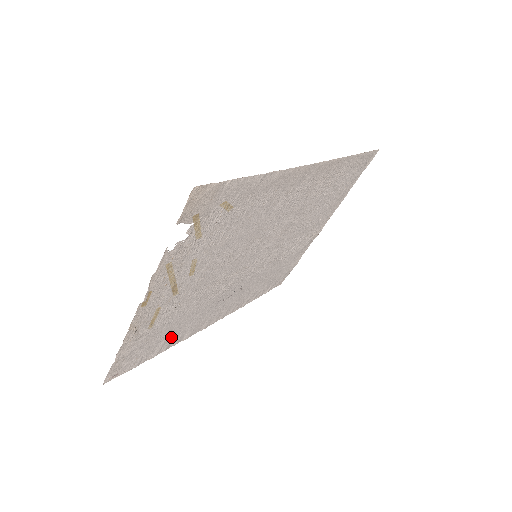
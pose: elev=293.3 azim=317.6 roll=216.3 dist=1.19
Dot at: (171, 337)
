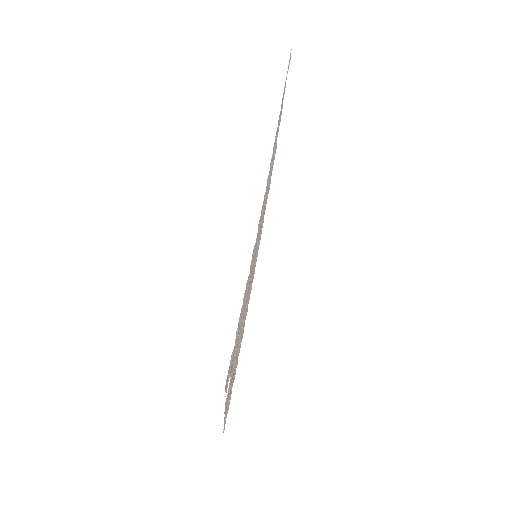
Dot at: occluded
